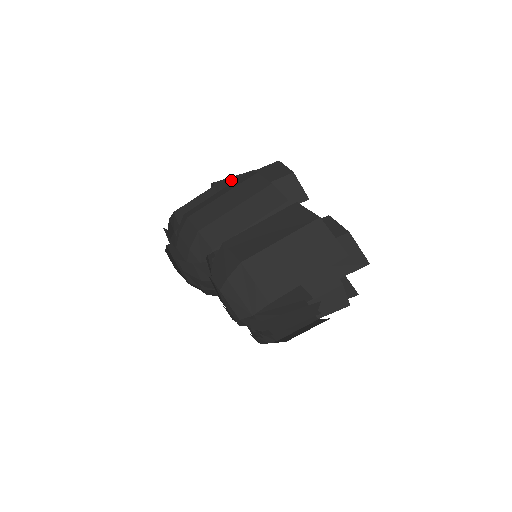
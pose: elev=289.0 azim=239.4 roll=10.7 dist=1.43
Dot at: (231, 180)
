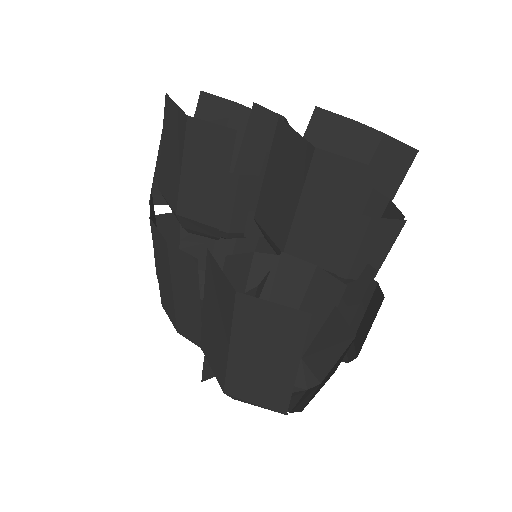
Dot at: (159, 172)
